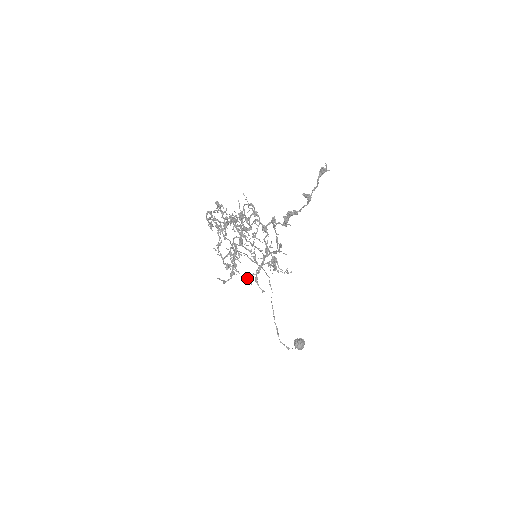
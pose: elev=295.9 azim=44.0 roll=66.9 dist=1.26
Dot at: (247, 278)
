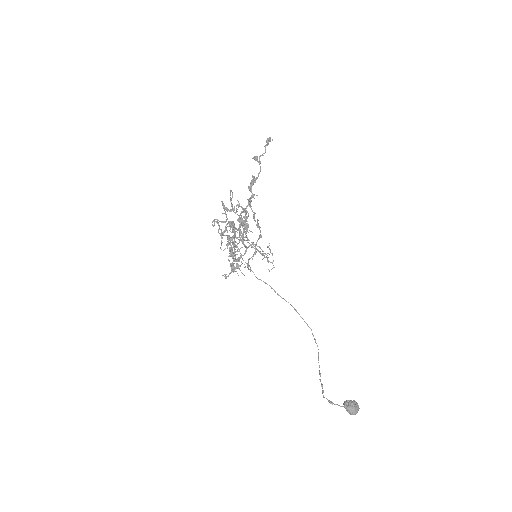
Dot at: (237, 260)
